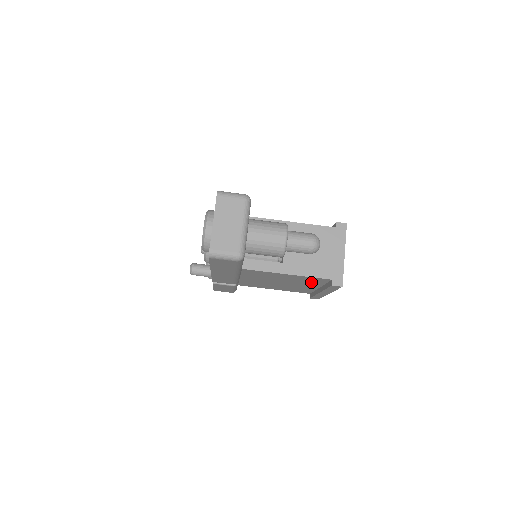
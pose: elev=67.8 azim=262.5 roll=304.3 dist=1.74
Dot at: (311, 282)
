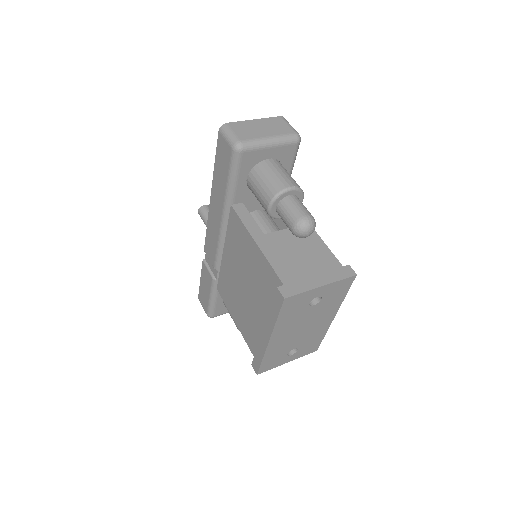
Dot at: (267, 294)
